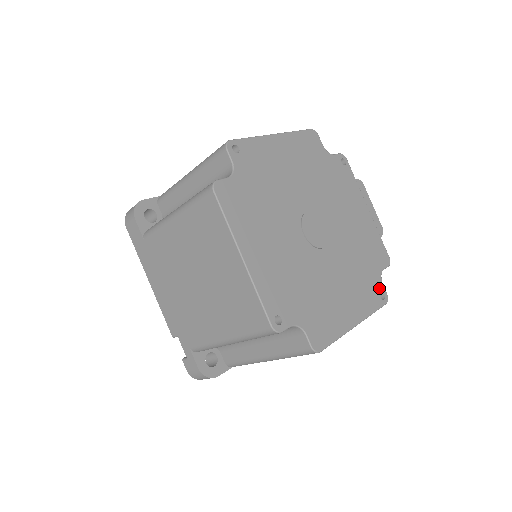
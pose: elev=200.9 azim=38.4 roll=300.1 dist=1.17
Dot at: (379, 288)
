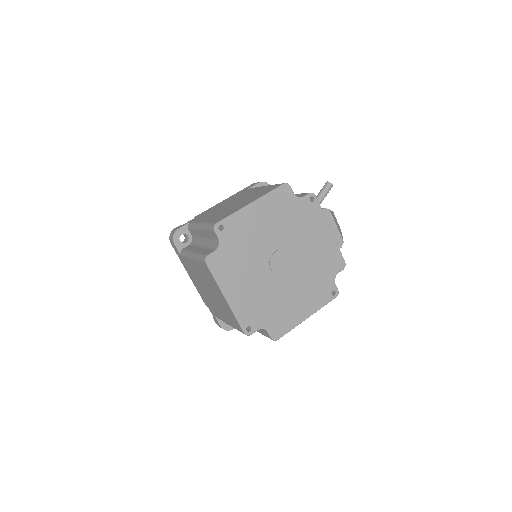
Dot at: (331, 288)
